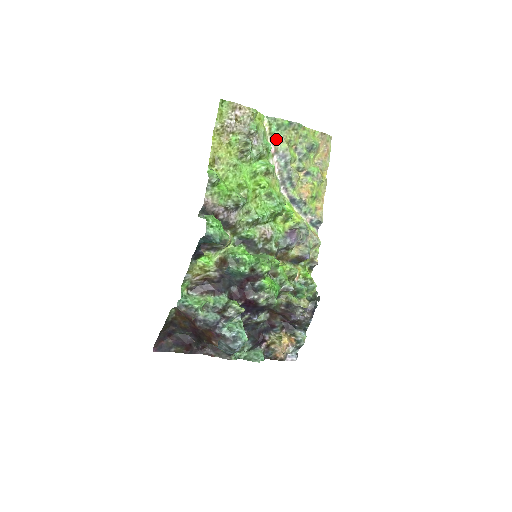
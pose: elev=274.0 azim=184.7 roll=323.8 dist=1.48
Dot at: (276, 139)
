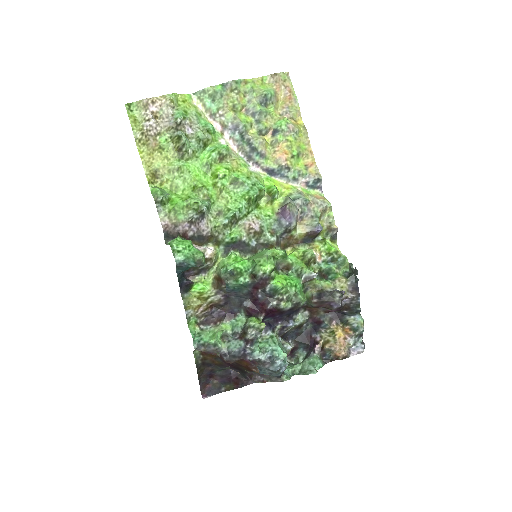
Dot at: (217, 113)
